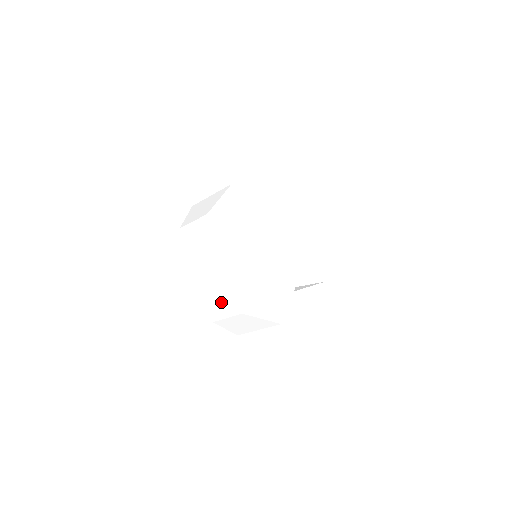
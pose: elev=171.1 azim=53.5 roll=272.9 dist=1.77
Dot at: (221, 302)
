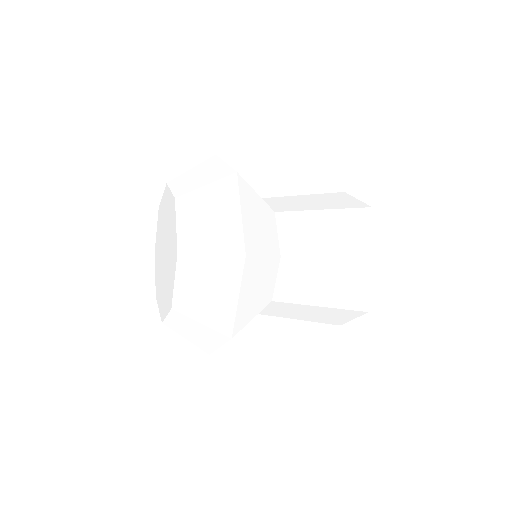
Dot at: (160, 291)
